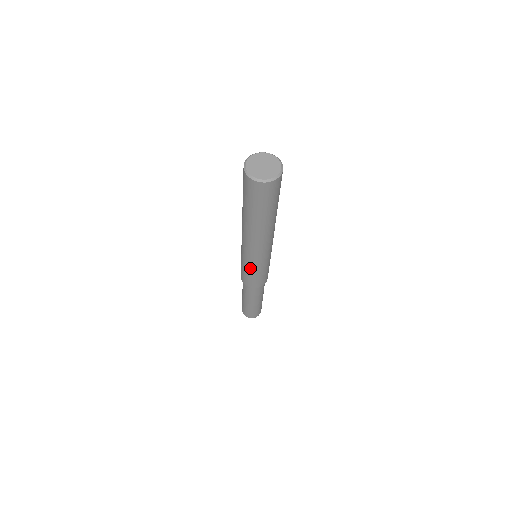
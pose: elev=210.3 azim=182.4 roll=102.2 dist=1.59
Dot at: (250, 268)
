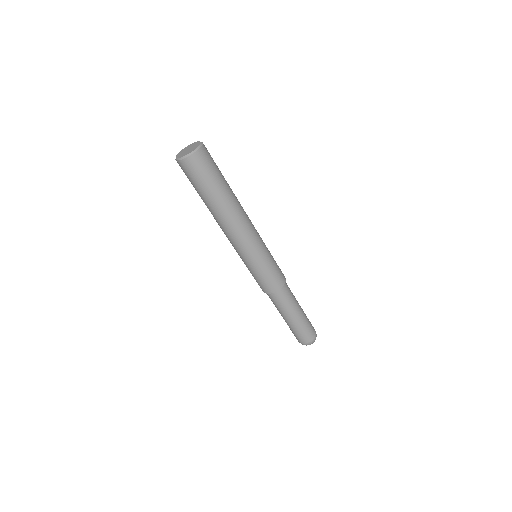
Dot at: (250, 266)
